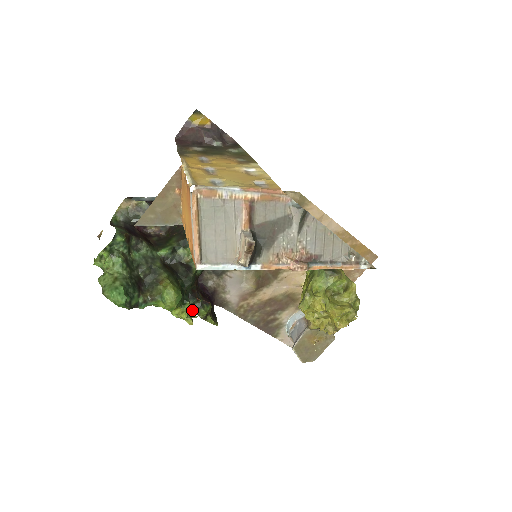
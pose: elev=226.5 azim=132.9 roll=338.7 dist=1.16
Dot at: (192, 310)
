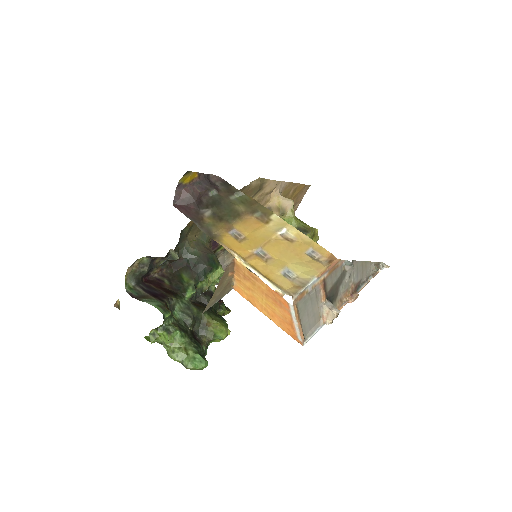
Dot at: occluded
